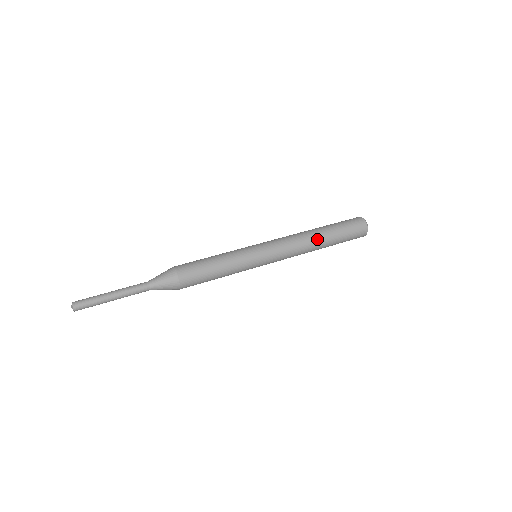
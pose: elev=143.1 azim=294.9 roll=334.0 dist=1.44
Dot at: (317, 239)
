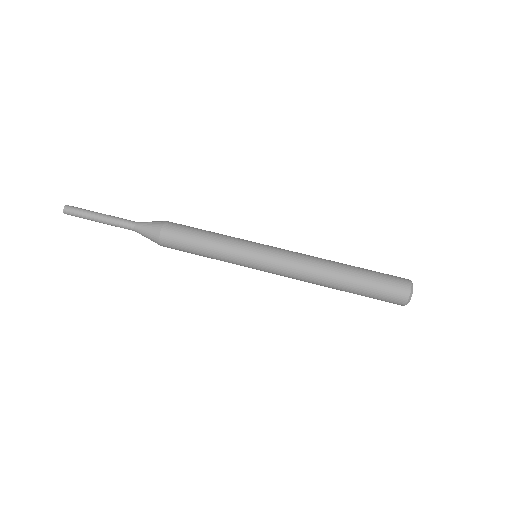
Dot at: (331, 280)
